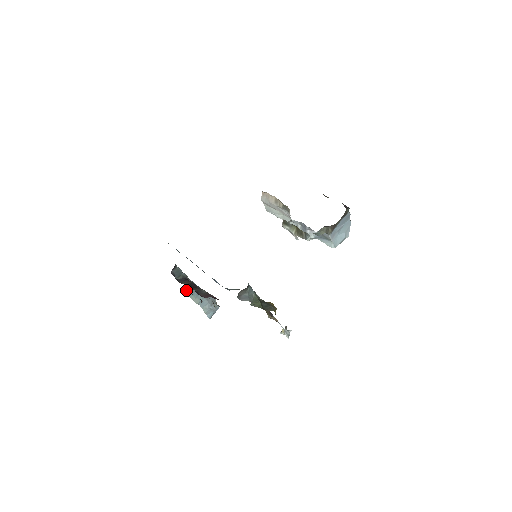
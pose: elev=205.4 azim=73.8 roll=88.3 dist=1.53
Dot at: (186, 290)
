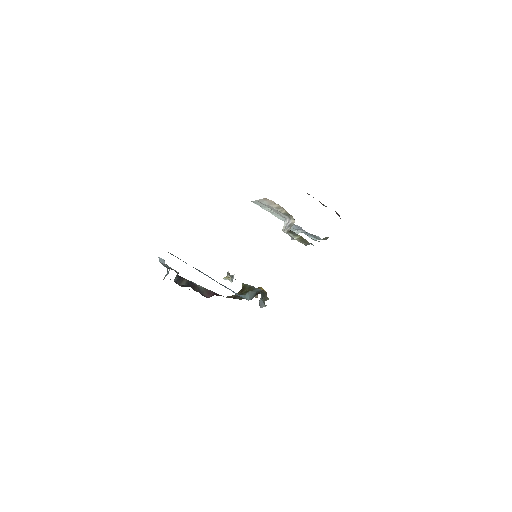
Dot at: occluded
